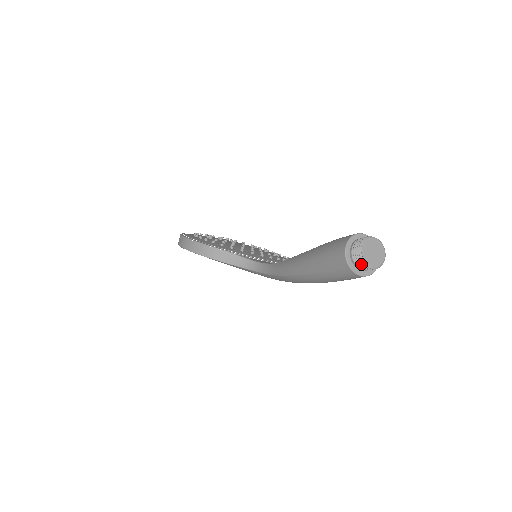
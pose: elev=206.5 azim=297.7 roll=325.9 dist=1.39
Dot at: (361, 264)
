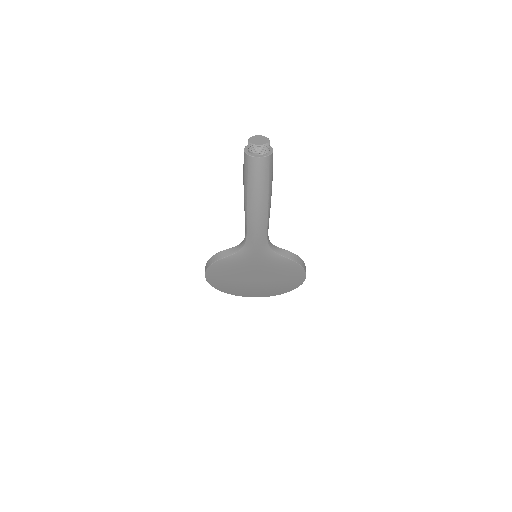
Dot at: (253, 148)
